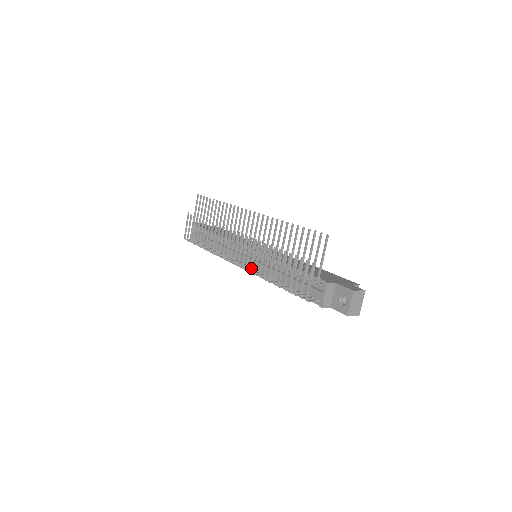
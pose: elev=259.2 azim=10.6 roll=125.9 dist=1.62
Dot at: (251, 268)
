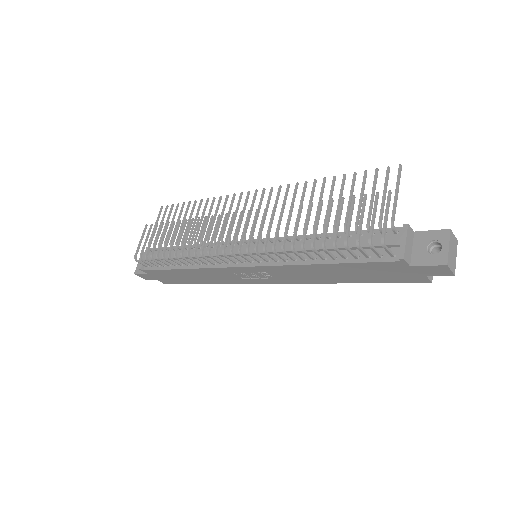
Dot at: (266, 244)
